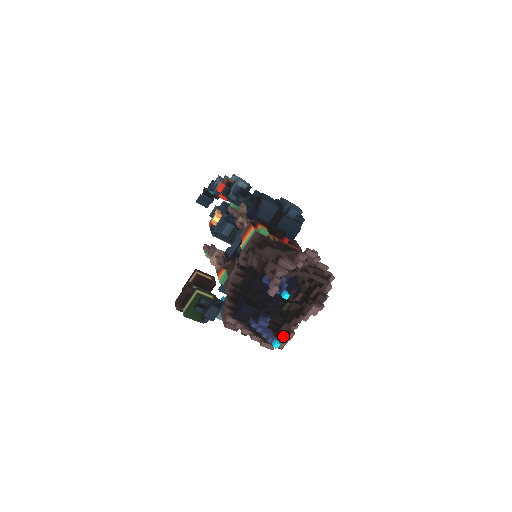
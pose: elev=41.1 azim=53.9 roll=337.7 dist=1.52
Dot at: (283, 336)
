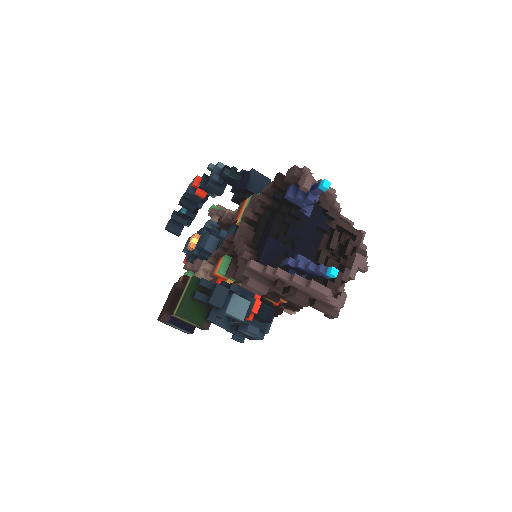
Dot at: occluded
